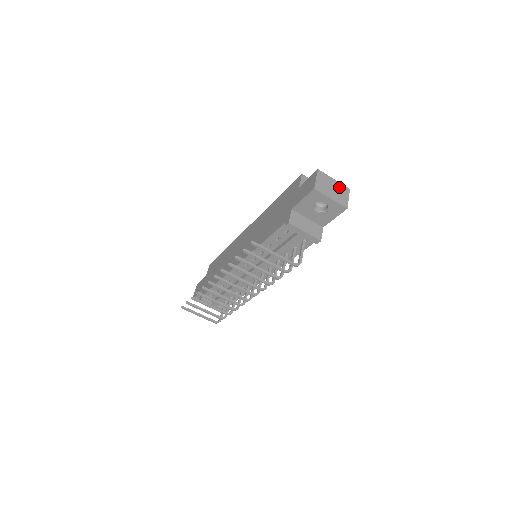
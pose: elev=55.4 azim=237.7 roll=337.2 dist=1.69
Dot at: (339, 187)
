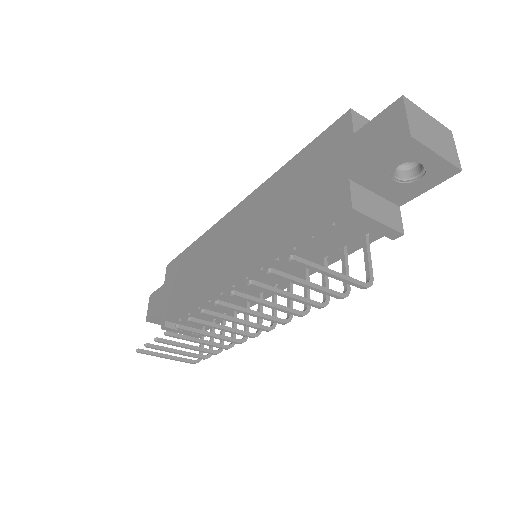
Dot at: (439, 129)
